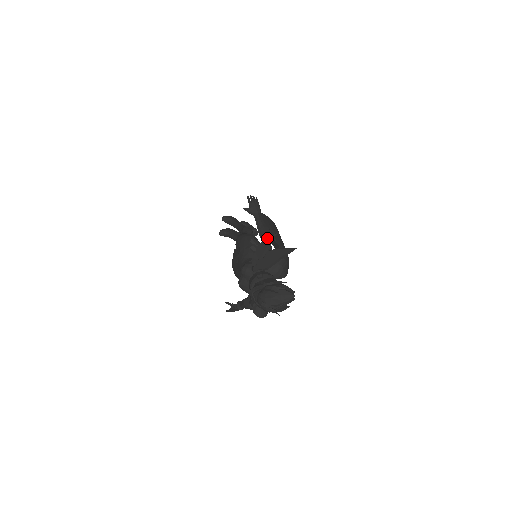
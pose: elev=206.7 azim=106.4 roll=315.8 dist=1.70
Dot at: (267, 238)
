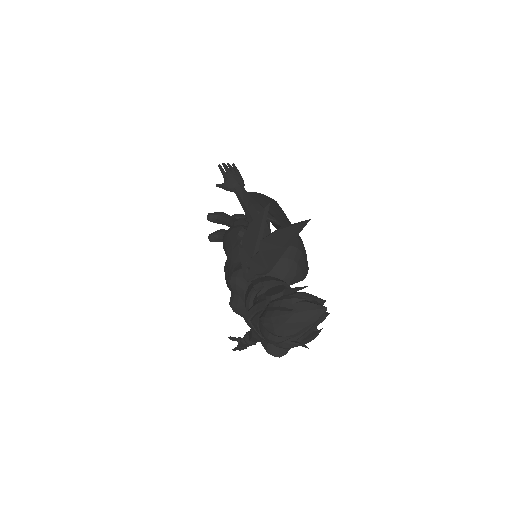
Dot at: (255, 217)
